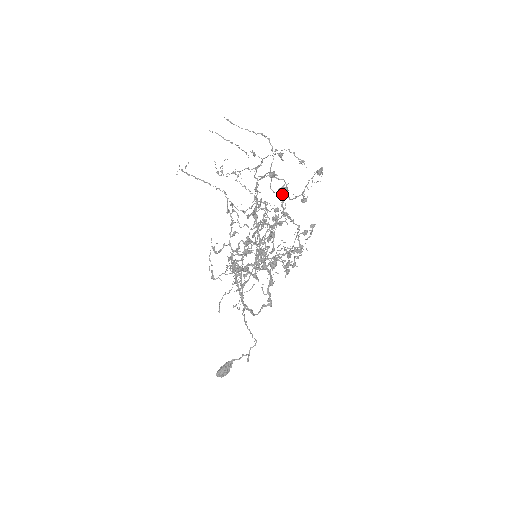
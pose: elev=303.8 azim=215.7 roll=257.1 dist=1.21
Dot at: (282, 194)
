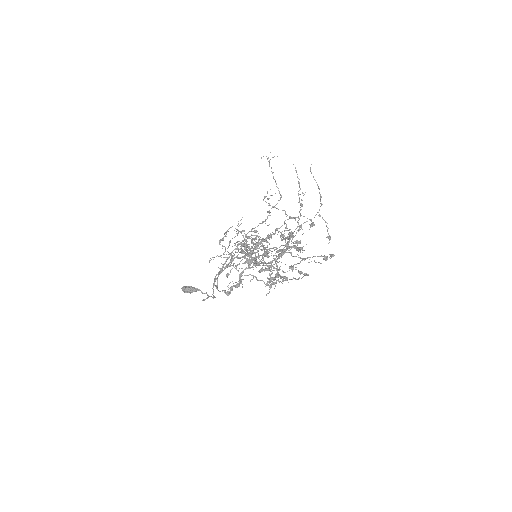
Dot at: (276, 255)
